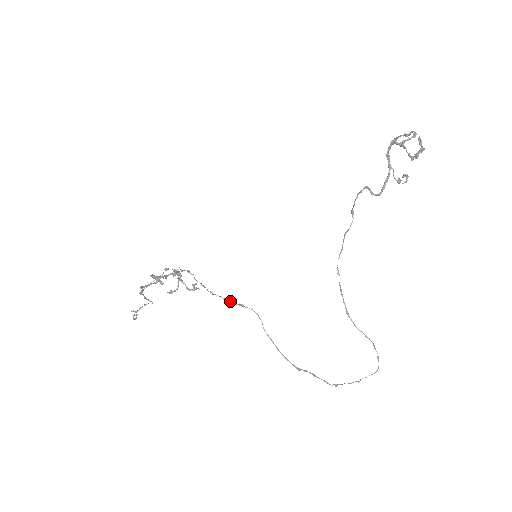
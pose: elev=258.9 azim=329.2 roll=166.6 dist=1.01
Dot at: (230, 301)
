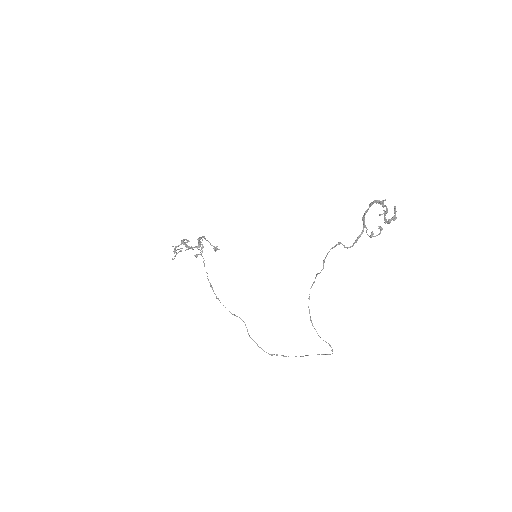
Dot at: occluded
